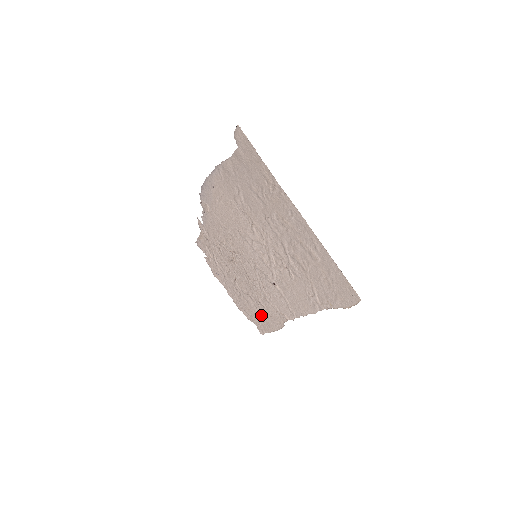
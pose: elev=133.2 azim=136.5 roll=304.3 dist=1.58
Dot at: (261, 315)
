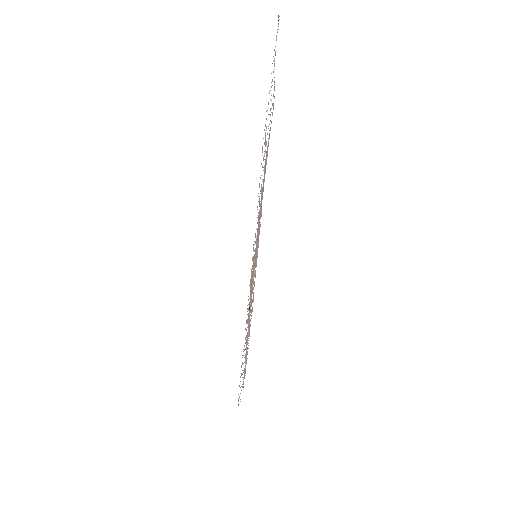
Dot at: occluded
